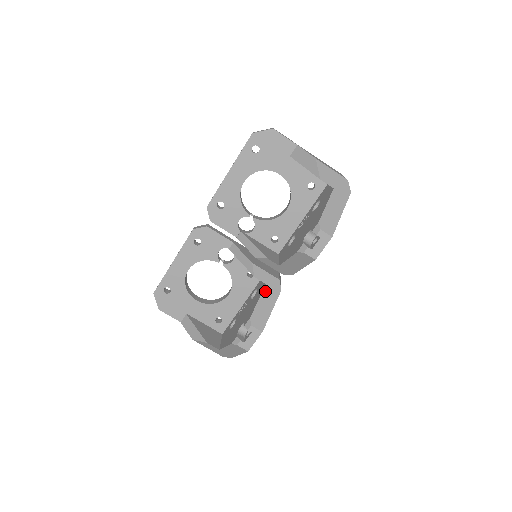
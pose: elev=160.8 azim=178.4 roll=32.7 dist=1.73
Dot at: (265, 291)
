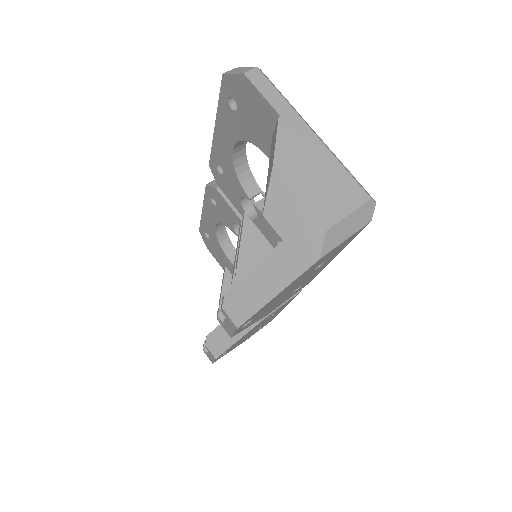
Dot at: occluded
